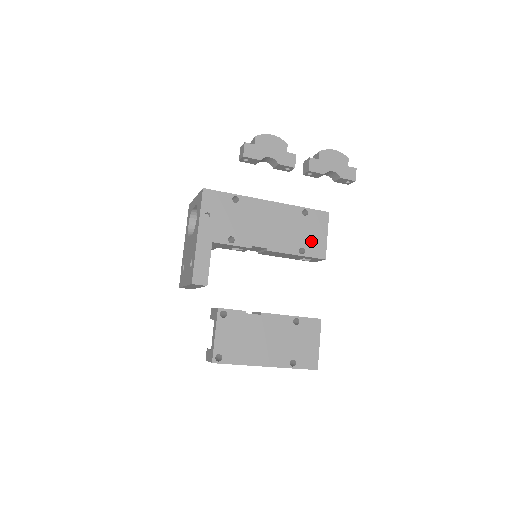
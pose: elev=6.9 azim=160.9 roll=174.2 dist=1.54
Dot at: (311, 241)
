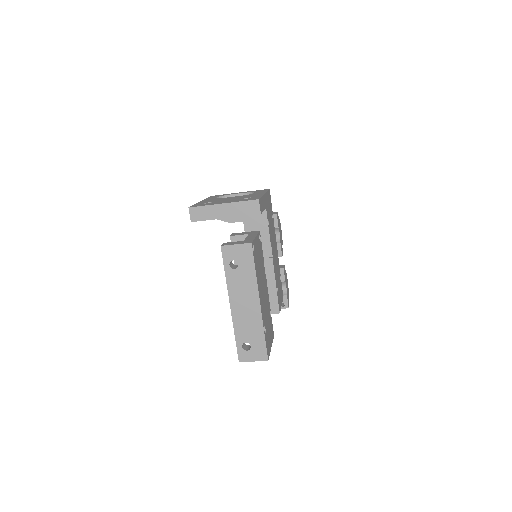
Dot at: (279, 293)
